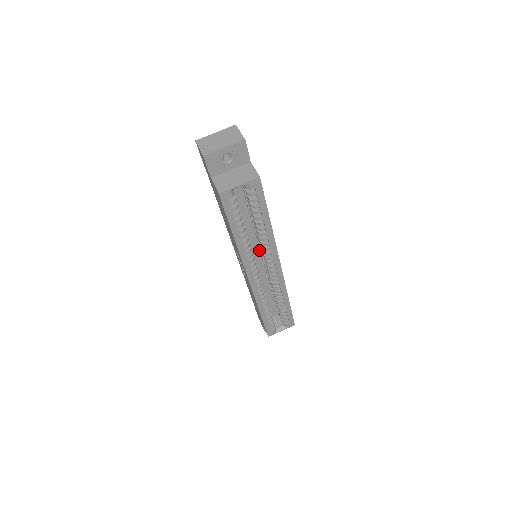
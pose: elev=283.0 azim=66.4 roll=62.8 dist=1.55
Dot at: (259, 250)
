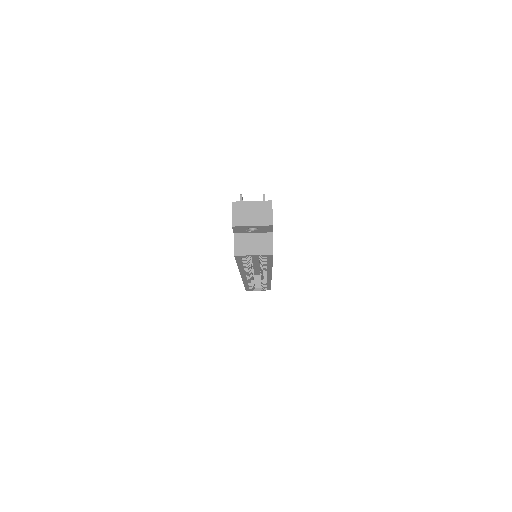
Dot at: occluded
